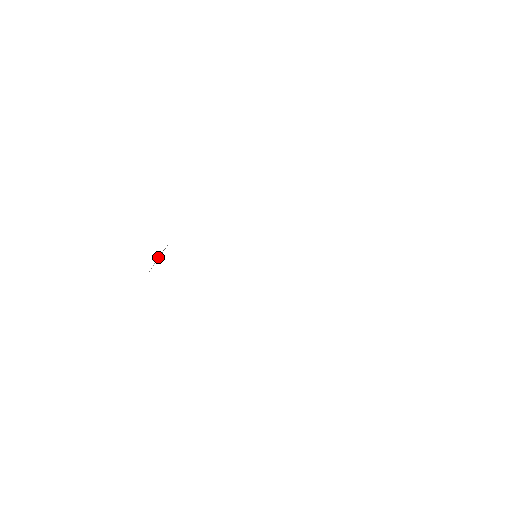
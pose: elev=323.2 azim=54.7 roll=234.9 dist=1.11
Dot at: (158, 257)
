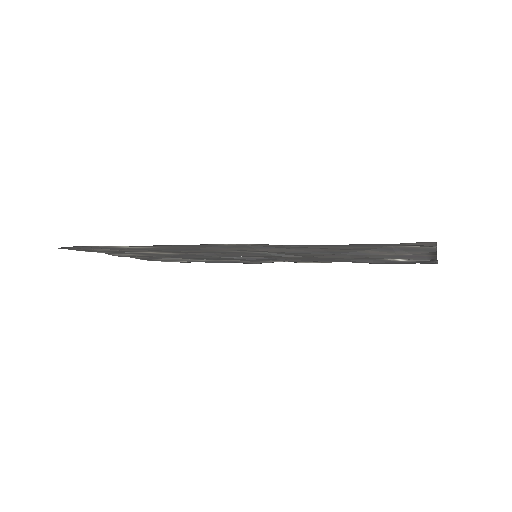
Dot at: occluded
